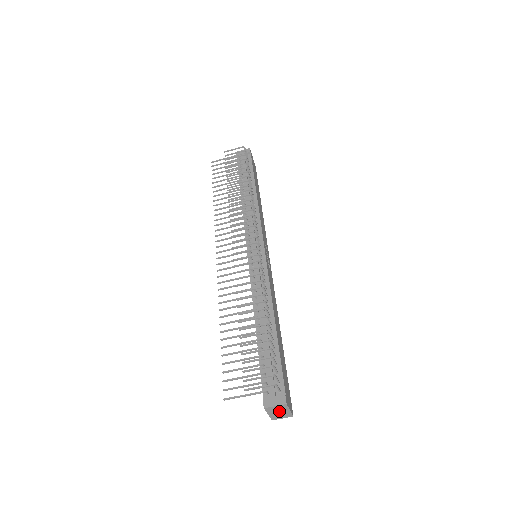
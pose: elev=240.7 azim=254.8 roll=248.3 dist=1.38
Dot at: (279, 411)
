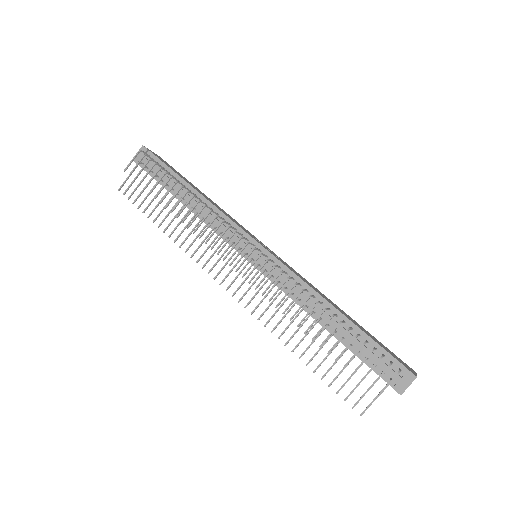
Dot at: occluded
